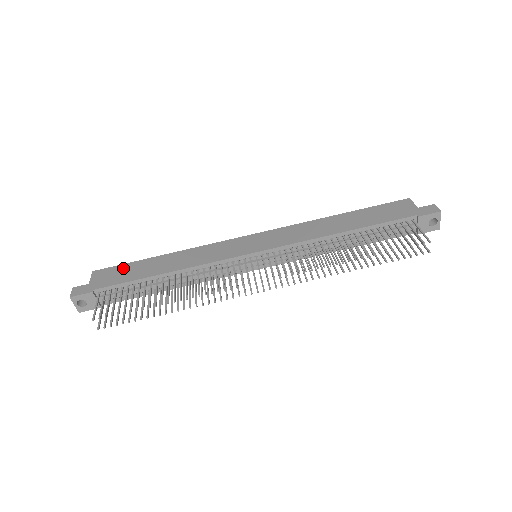
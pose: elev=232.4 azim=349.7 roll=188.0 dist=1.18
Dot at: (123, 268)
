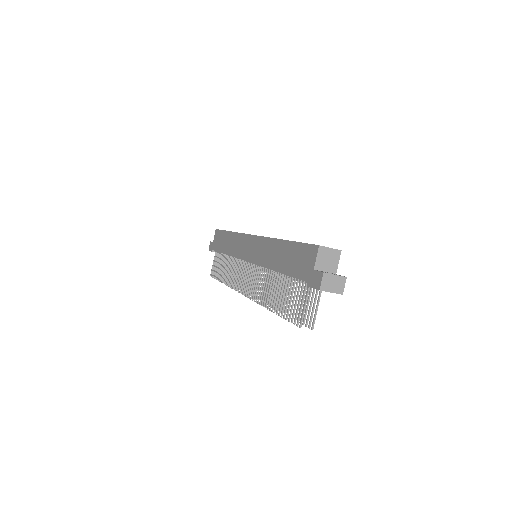
Dot at: (220, 235)
